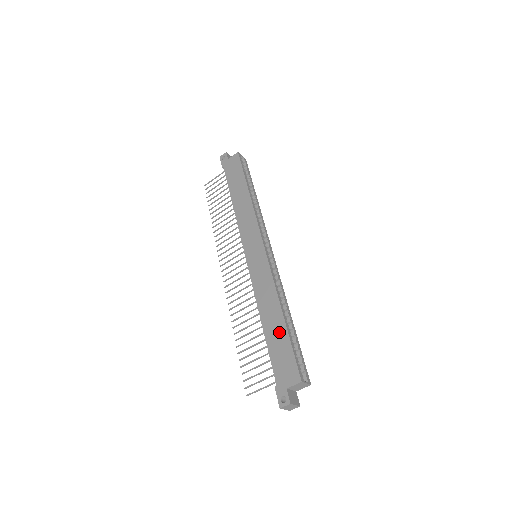
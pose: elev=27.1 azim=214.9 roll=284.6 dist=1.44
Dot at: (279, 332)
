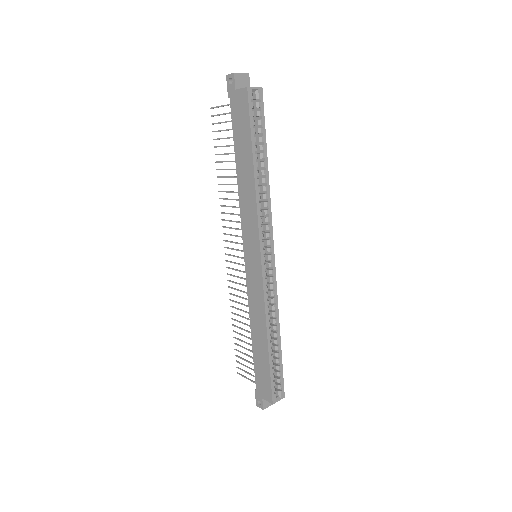
Dot at: (263, 355)
